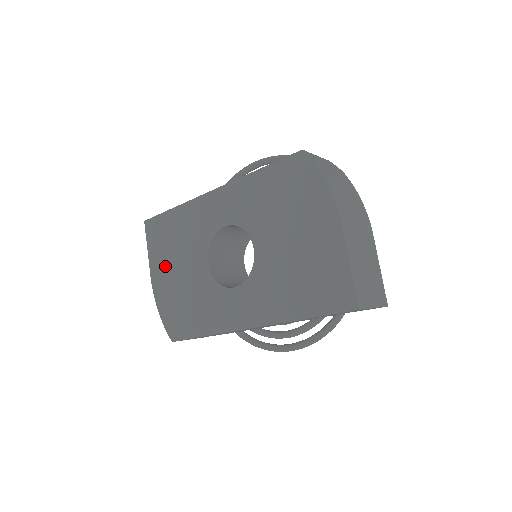
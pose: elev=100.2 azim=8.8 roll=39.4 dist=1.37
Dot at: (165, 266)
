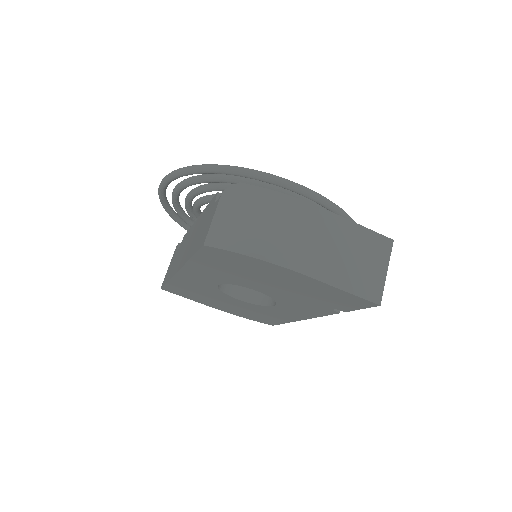
Dot at: (212, 303)
